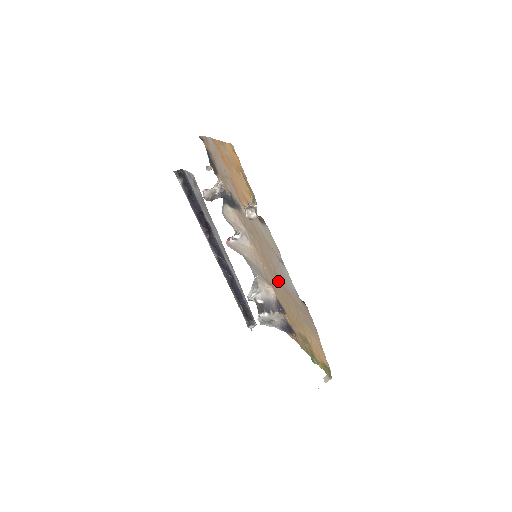
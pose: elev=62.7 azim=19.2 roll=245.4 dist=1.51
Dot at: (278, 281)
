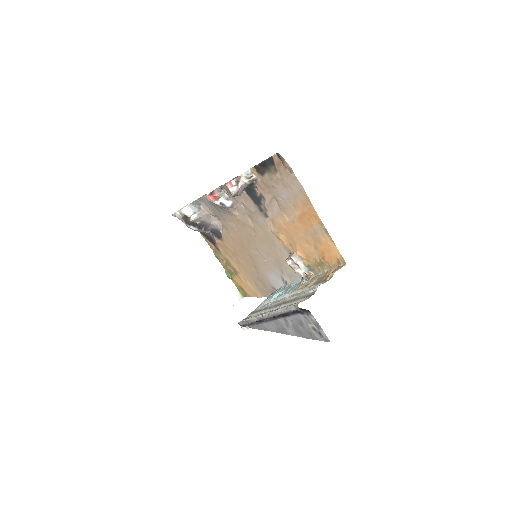
Dot at: (249, 252)
